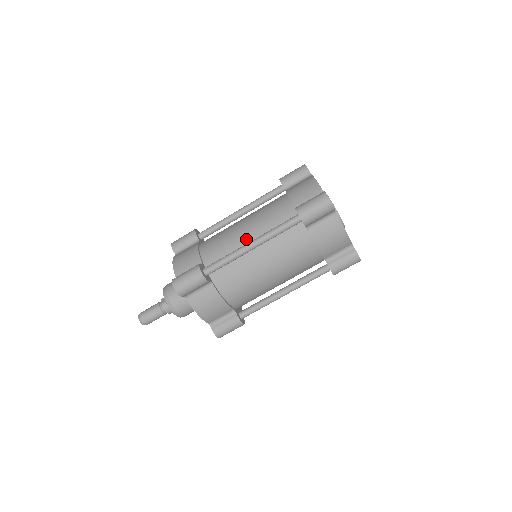
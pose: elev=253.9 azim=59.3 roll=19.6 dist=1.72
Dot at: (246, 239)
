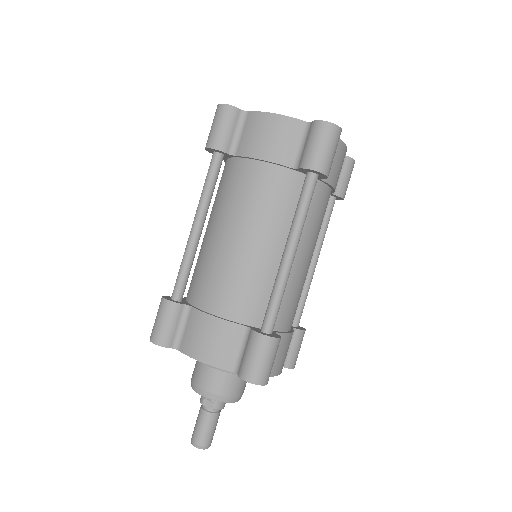
Dot at: (267, 252)
